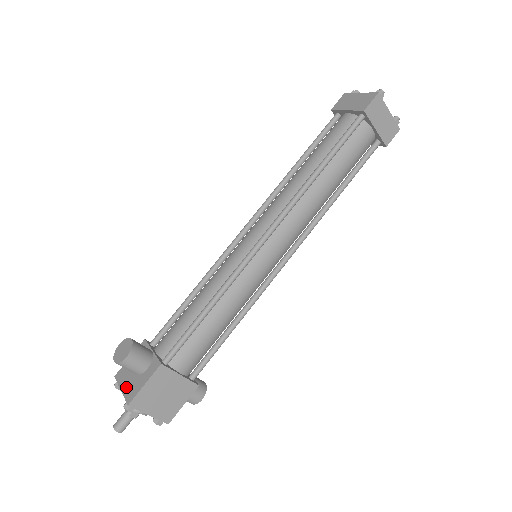
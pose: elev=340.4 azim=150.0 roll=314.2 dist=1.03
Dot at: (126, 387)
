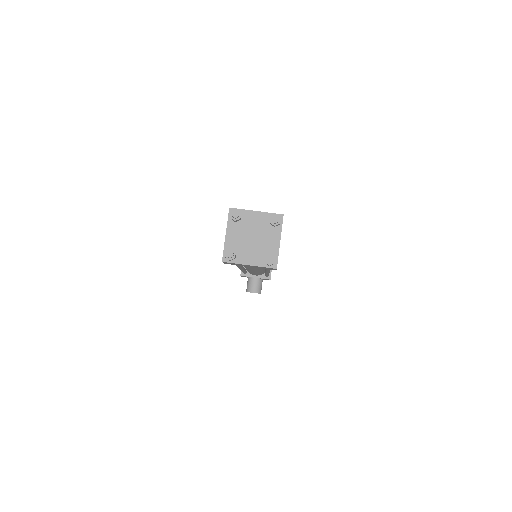
Dot at: occluded
